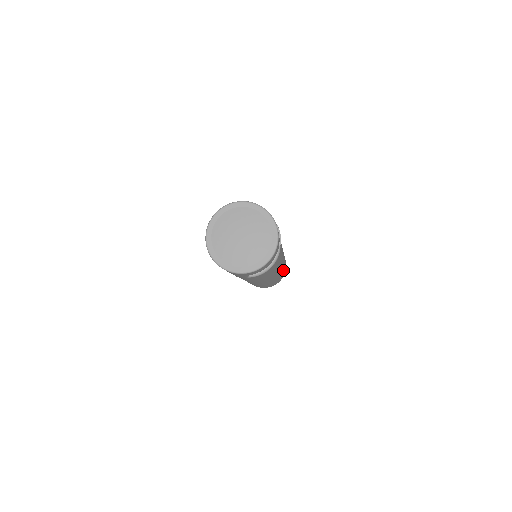
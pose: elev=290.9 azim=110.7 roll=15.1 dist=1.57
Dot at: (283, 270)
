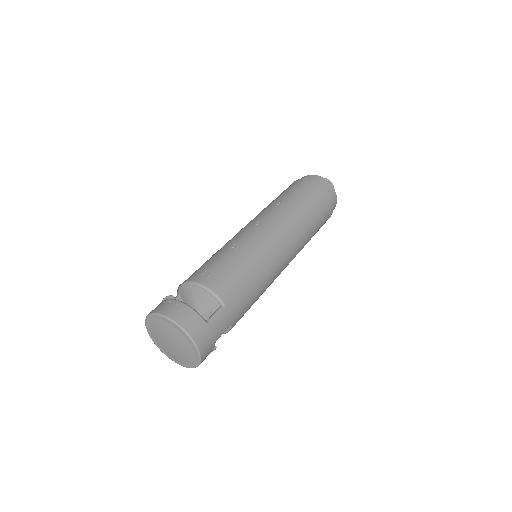
Dot at: occluded
